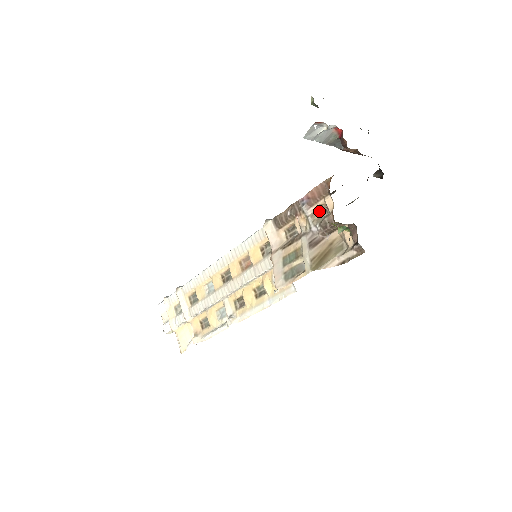
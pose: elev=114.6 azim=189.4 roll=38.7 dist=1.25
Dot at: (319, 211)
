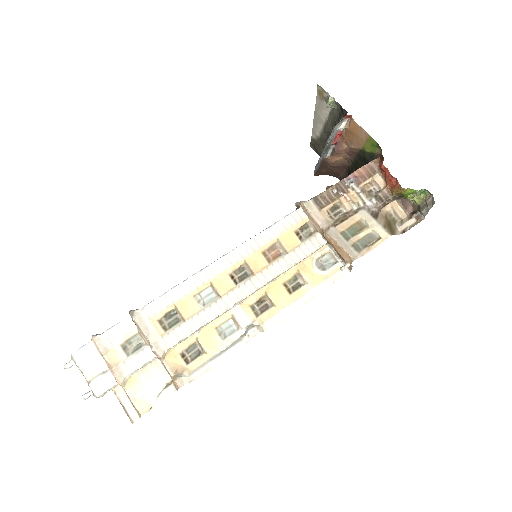
Dot at: (365, 190)
